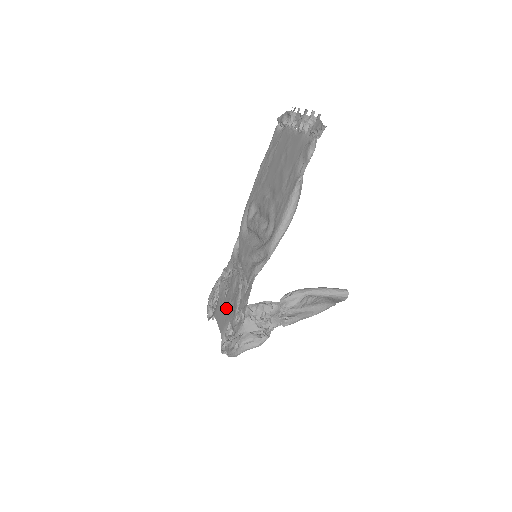
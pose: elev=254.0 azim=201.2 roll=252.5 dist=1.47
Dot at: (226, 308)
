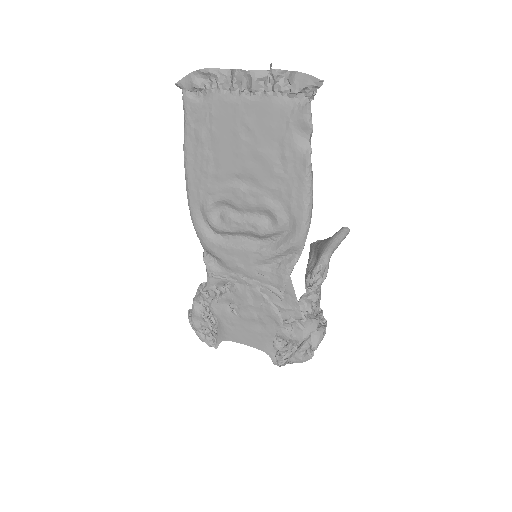
Dot at: (251, 325)
